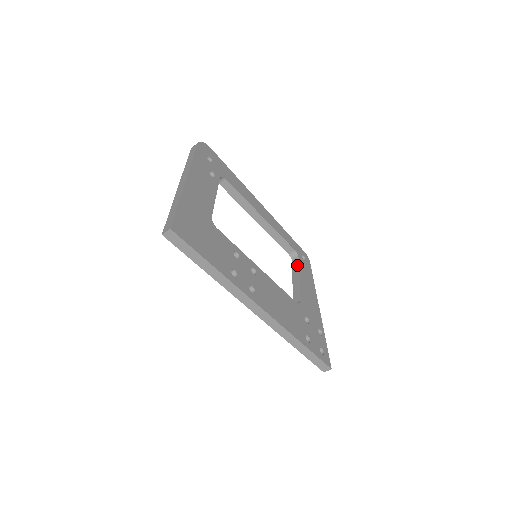
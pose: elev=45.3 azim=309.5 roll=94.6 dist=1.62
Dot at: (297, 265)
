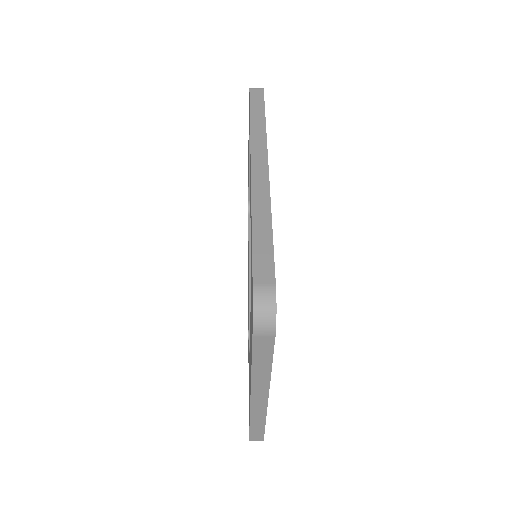
Dot at: occluded
